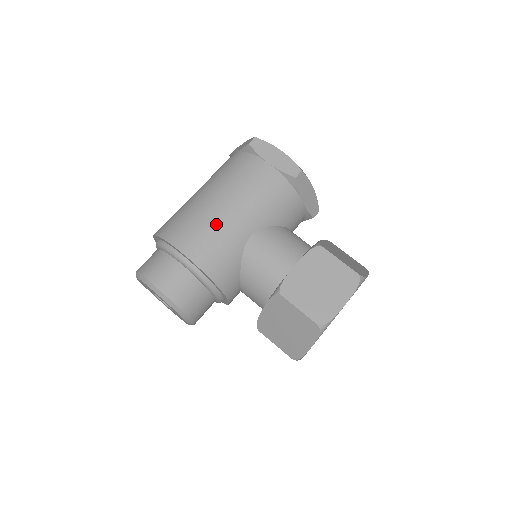
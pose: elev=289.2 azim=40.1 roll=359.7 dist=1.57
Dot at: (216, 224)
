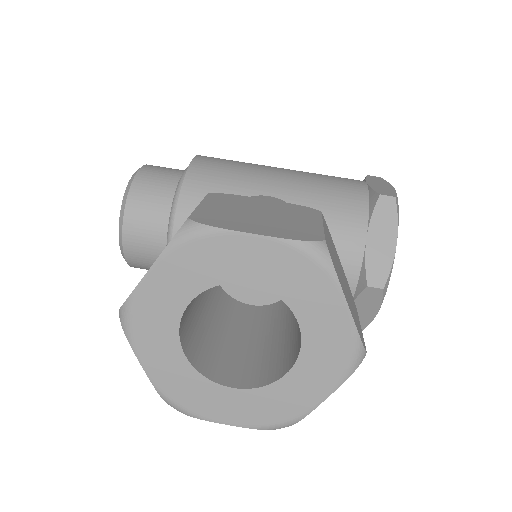
Dot at: (252, 166)
